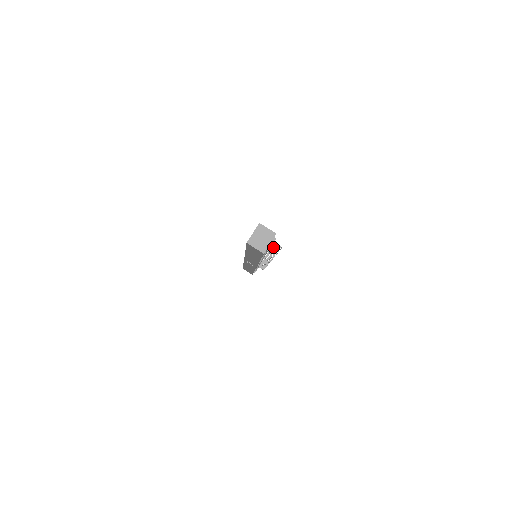
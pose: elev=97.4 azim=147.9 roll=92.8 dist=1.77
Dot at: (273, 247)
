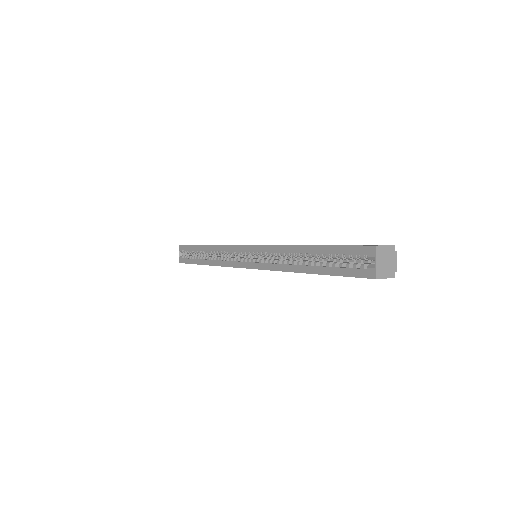
Dot at: occluded
